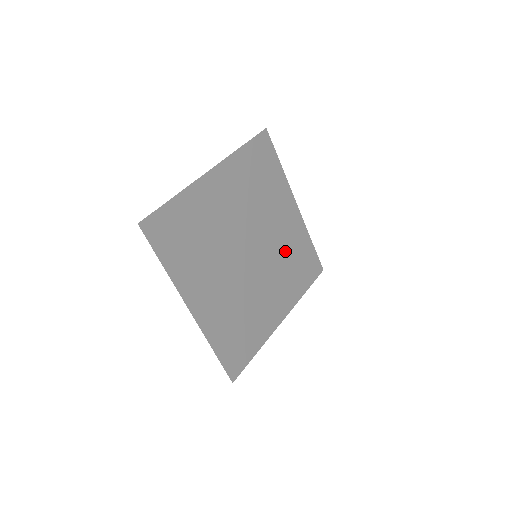
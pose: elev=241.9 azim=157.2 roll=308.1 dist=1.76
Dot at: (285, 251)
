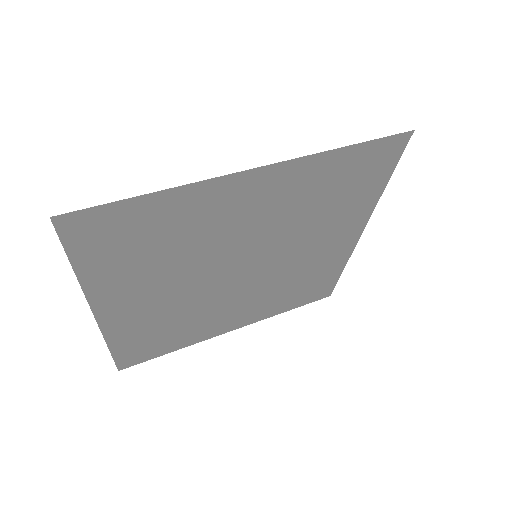
Dot at: (296, 275)
